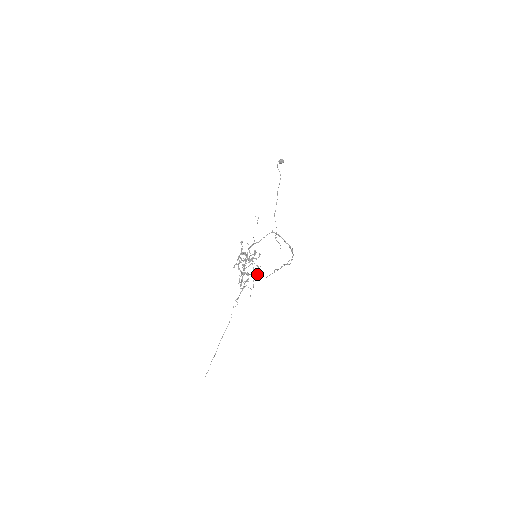
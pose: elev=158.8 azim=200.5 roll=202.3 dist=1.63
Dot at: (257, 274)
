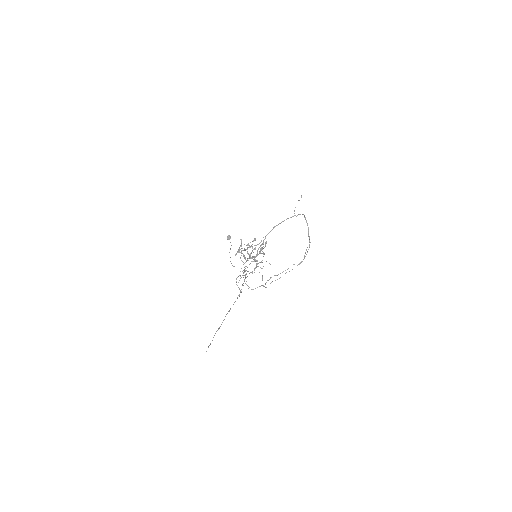
Dot at: occluded
